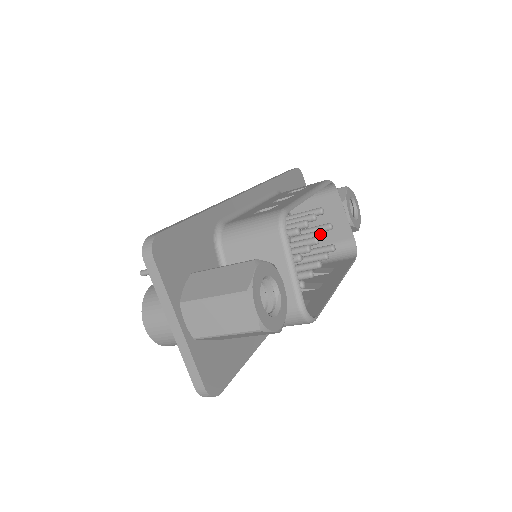
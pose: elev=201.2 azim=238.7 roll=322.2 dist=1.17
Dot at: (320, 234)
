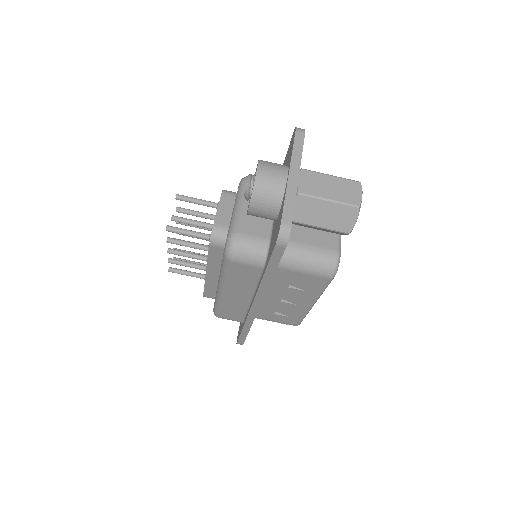
Dot at: occluded
